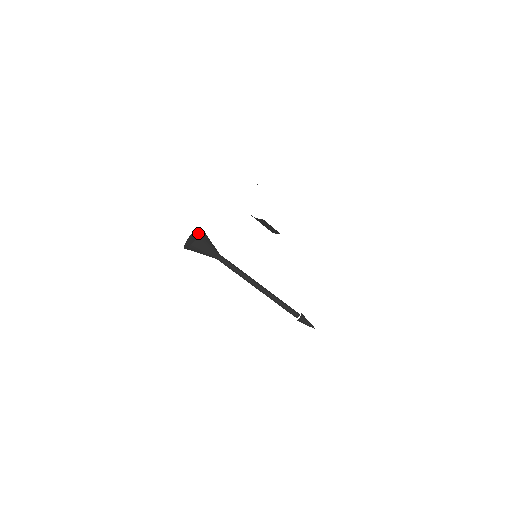
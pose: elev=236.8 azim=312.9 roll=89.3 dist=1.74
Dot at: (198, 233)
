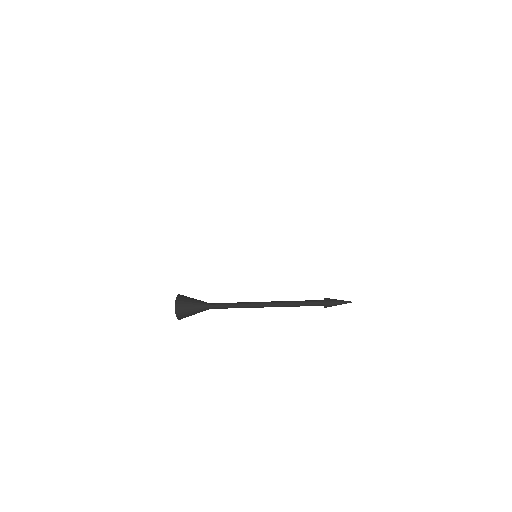
Dot at: (175, 311)
